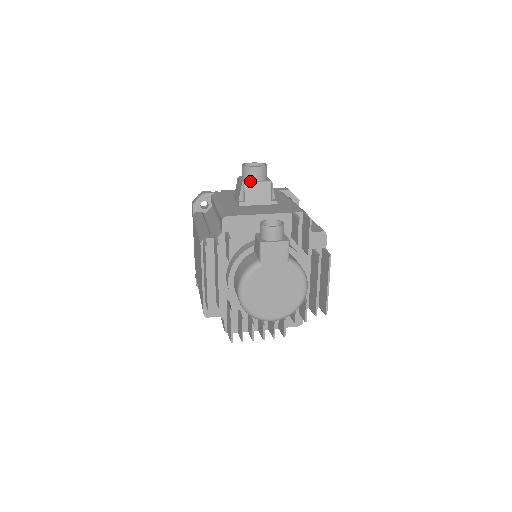
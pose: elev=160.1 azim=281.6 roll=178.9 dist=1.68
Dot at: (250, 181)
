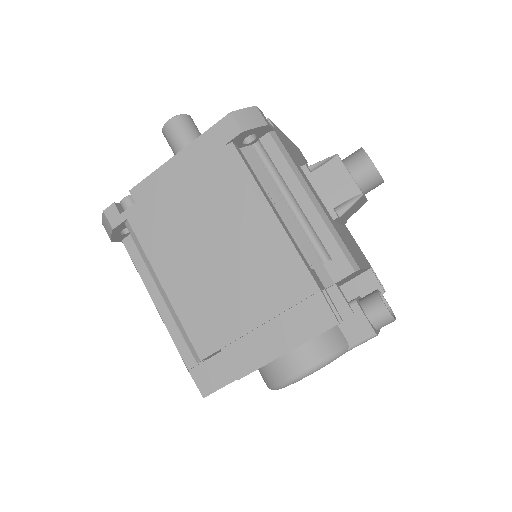
Dot at: (363, 192)
